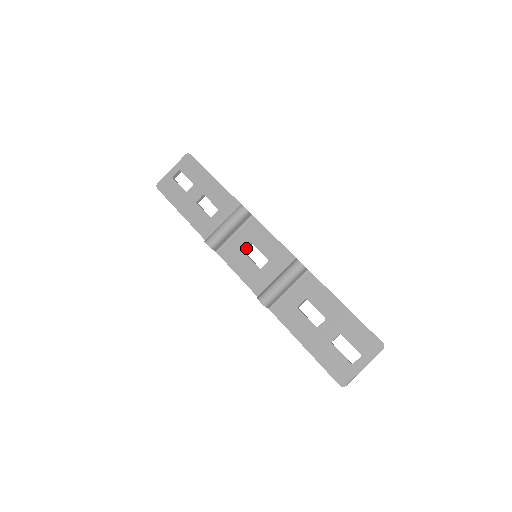
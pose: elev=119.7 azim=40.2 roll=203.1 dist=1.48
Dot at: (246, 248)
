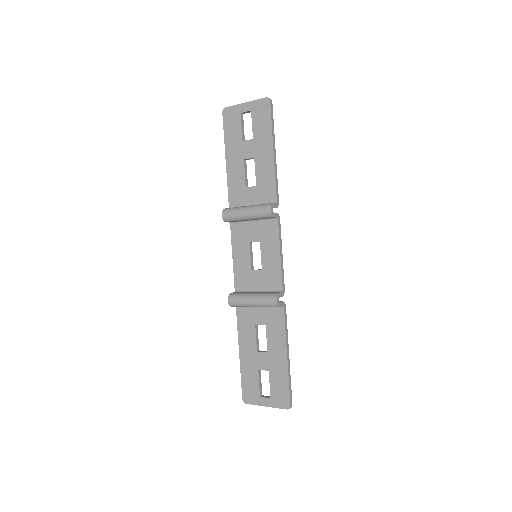
Dot at: occluded
